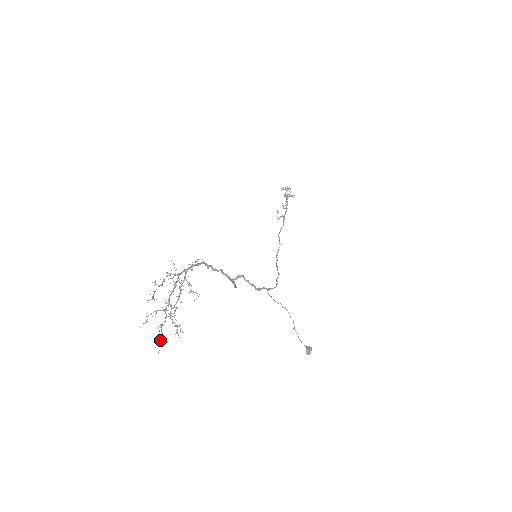
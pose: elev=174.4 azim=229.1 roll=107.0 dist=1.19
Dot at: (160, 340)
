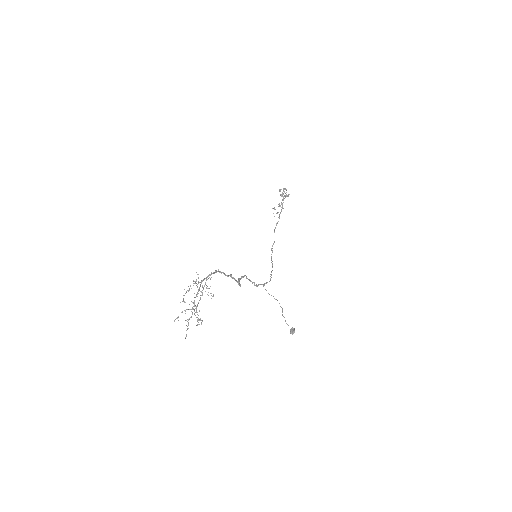
Dot at: (187, 329)
